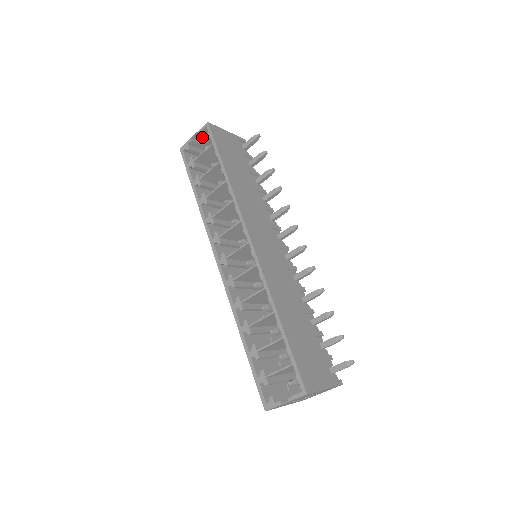
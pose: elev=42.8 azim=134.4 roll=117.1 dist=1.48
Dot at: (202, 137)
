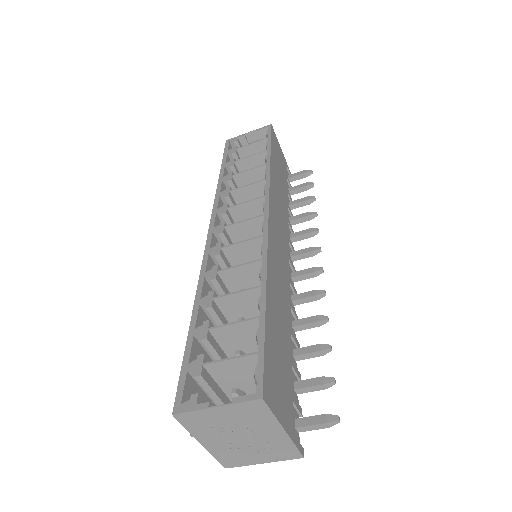
Dot at: (256, 140)
